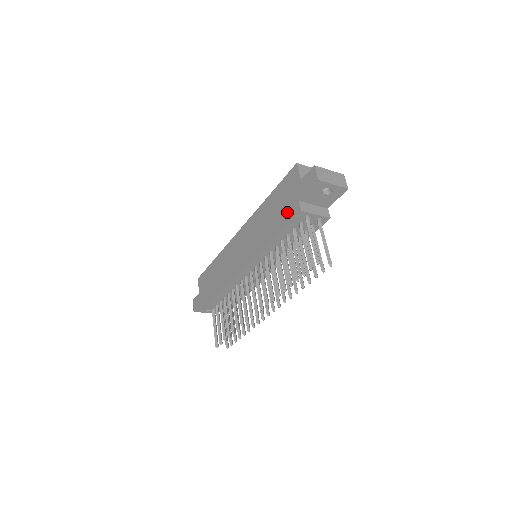
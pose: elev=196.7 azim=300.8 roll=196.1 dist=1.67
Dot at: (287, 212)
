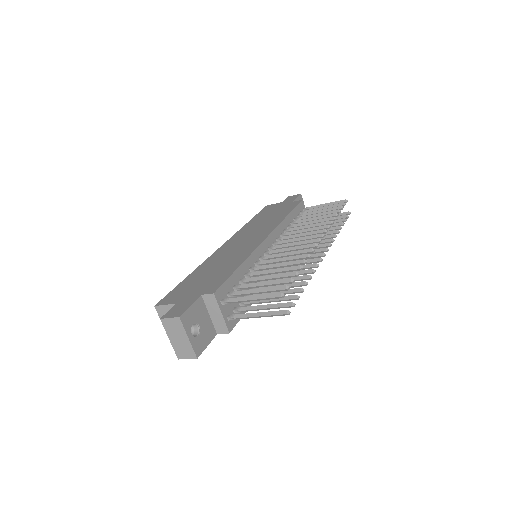
Dot at: (287, 207)
